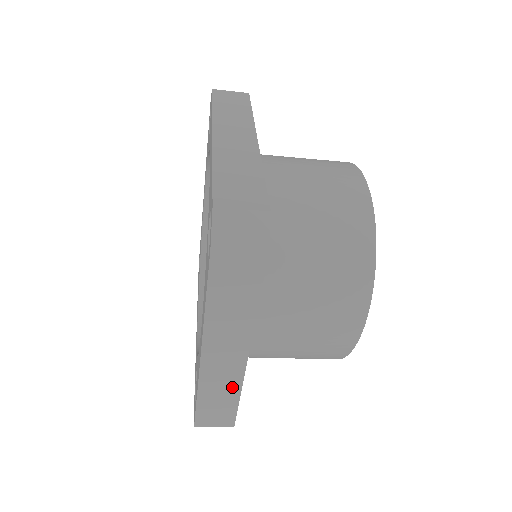
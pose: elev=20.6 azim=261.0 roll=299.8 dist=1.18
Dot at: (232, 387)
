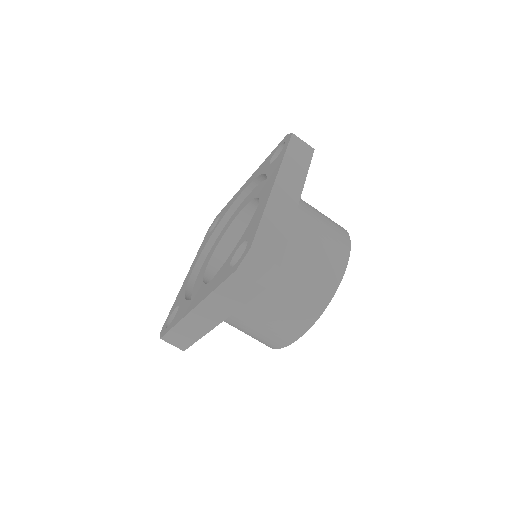
Dot at: (286, 221)
